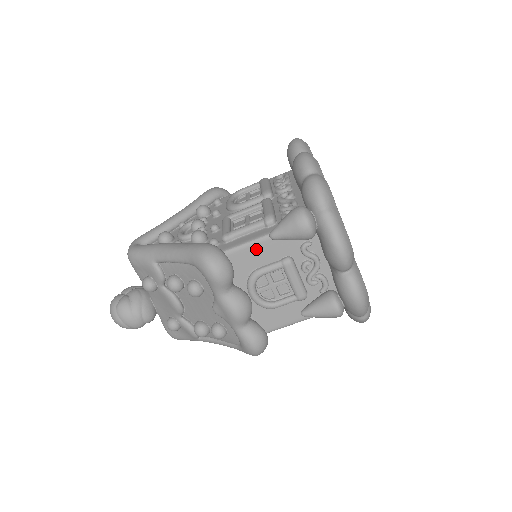
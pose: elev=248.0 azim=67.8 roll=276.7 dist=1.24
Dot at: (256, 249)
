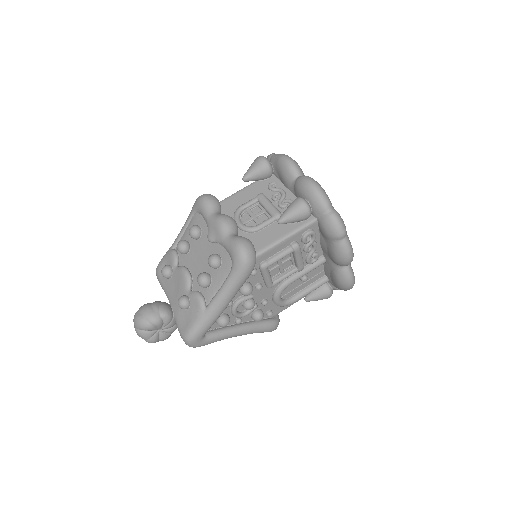
Dot at: (237, 196)
